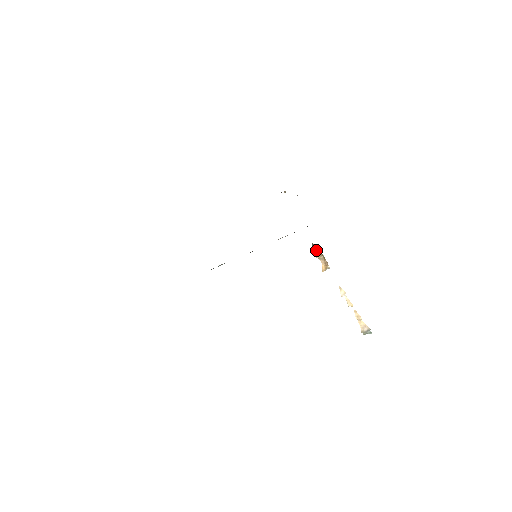
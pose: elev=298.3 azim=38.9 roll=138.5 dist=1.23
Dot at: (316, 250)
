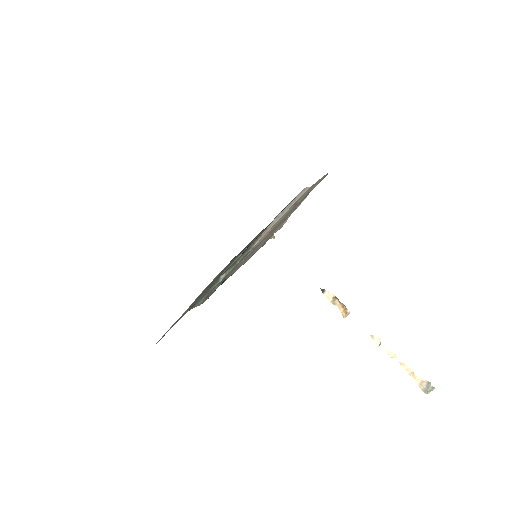
Dot at: (327, 294)
